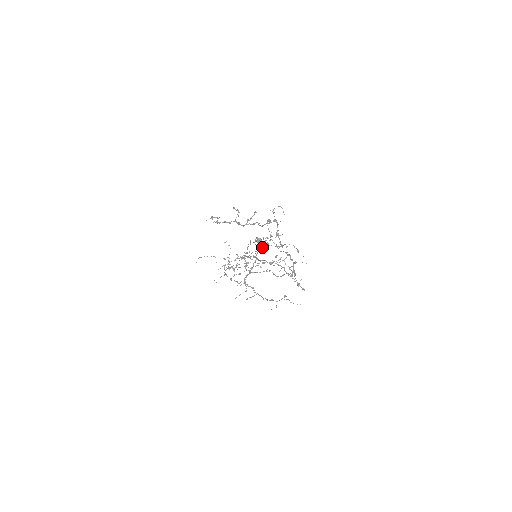
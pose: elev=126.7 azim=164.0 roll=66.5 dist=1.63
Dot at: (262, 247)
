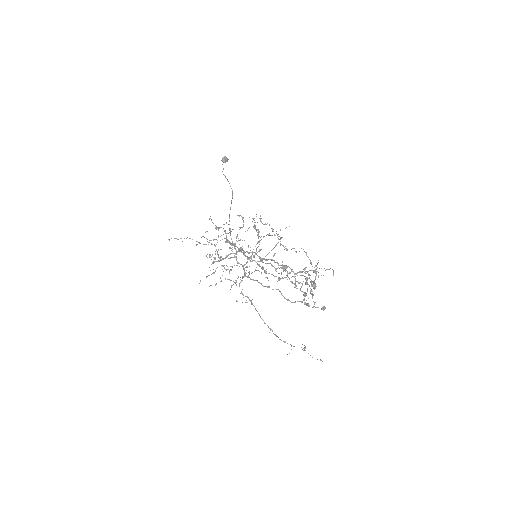
Dot at: occluded
